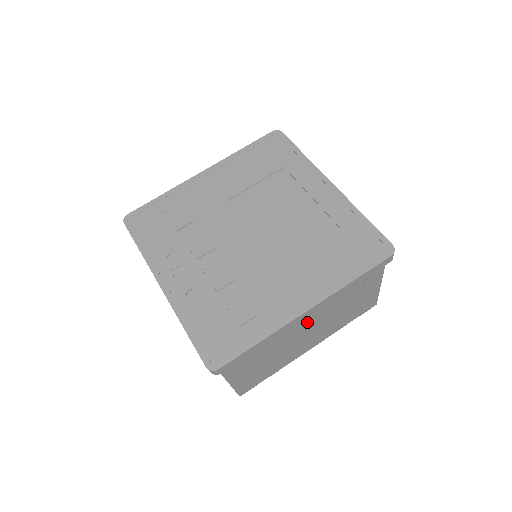
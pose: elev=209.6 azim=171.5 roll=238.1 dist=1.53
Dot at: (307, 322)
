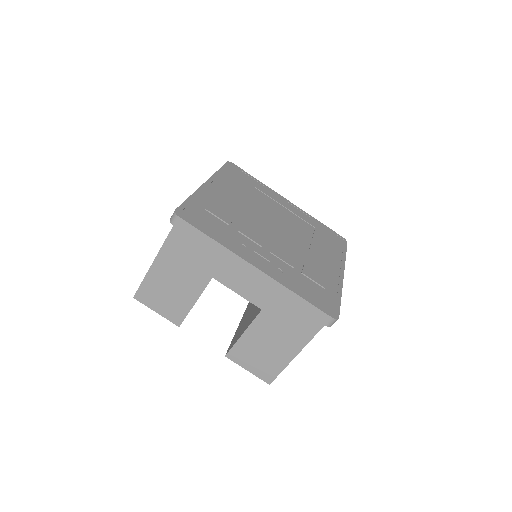
Dot at: occluded
